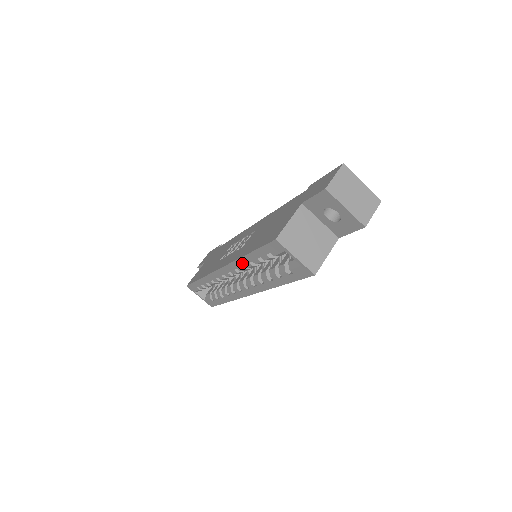
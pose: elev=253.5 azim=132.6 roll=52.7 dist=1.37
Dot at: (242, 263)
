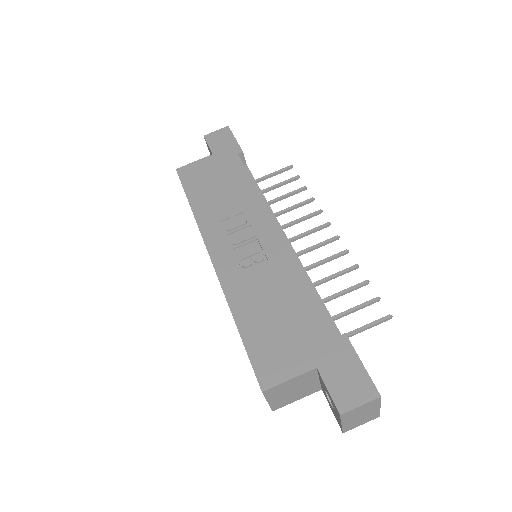
Dot at: occluded
